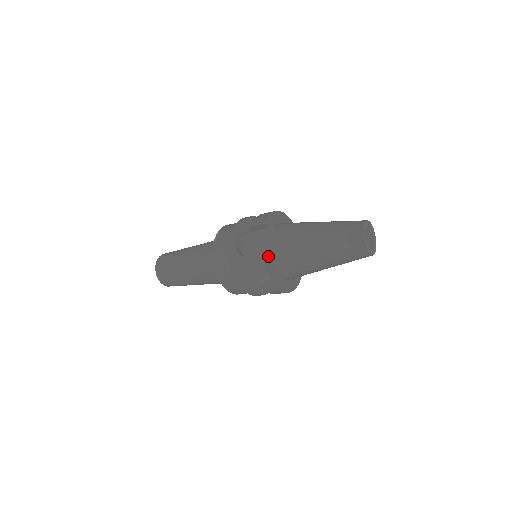
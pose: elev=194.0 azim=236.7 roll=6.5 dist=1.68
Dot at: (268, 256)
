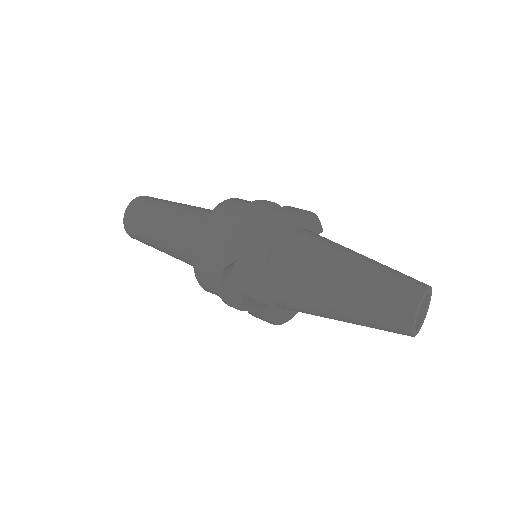
Dot at: (271, 304)
